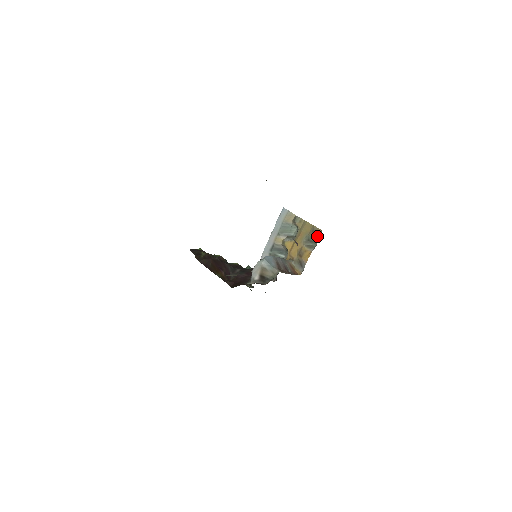
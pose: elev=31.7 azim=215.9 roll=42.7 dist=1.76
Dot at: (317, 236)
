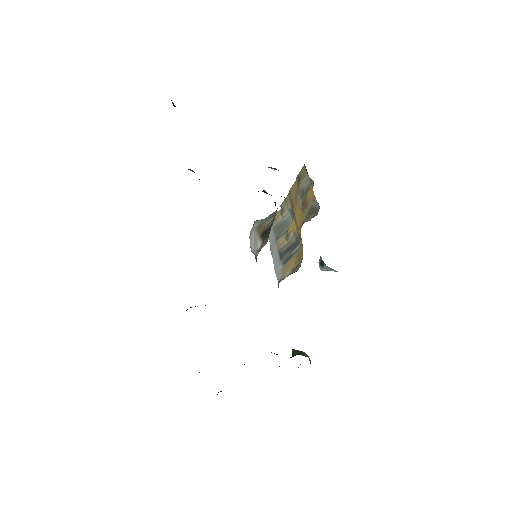
Dot at: (304, 173)
